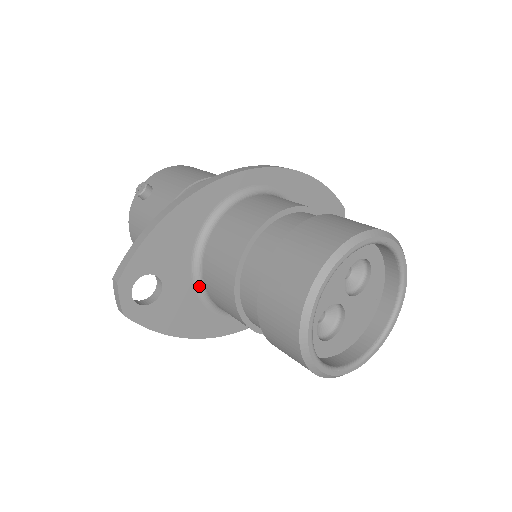
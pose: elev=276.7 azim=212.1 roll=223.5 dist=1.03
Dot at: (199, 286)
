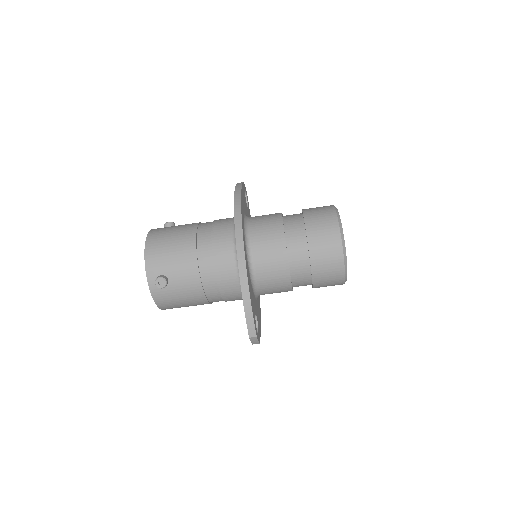
Dot at: (256, 297)
